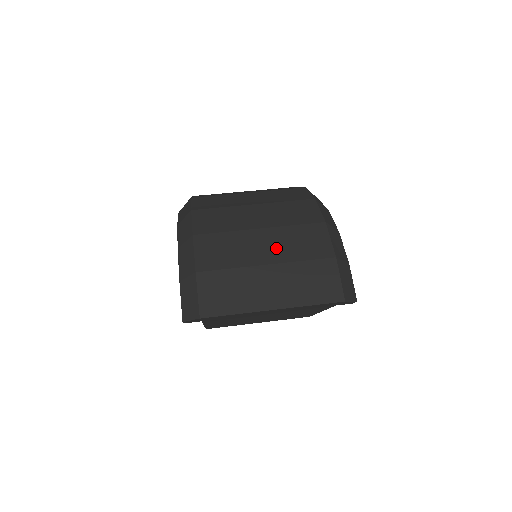
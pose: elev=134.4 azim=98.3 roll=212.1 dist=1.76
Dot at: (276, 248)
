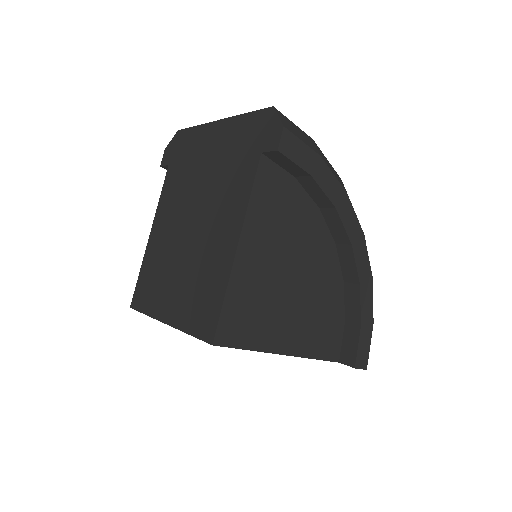
Dot at: occluded
